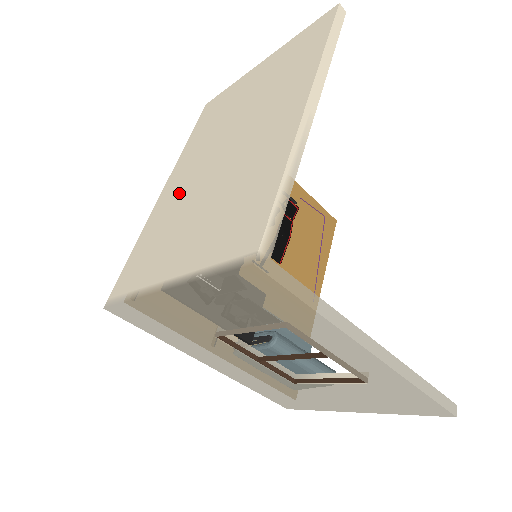
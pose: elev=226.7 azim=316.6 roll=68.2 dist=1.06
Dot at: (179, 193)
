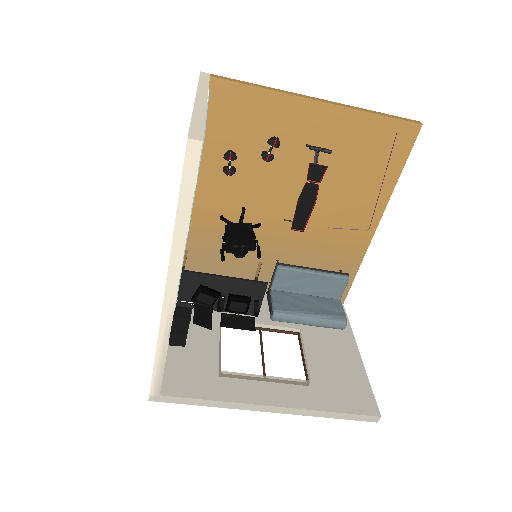
Dot at: occluded
